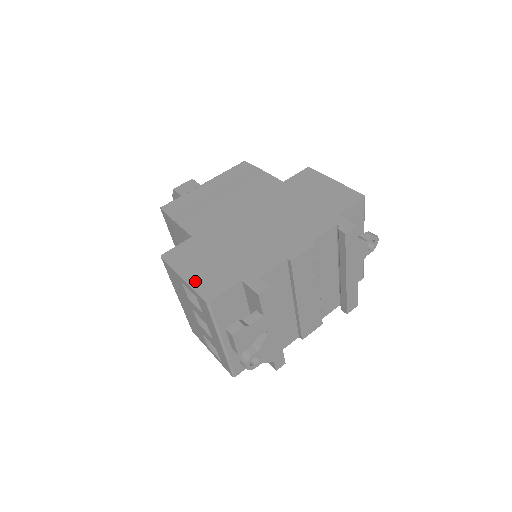
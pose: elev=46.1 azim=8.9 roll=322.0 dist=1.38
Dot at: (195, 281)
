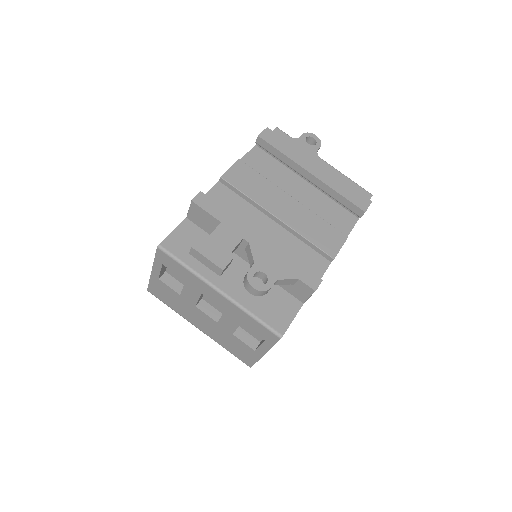
Dot at: occluded
